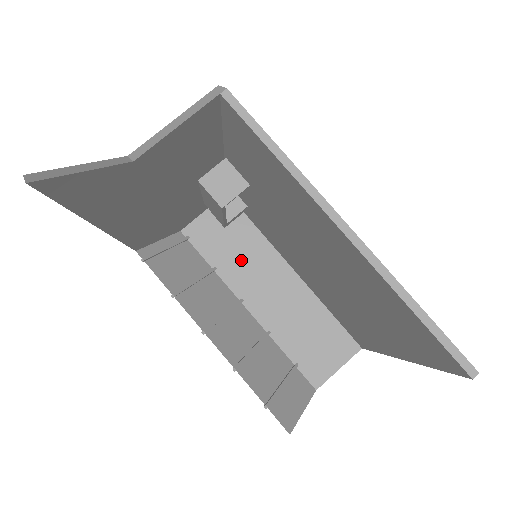
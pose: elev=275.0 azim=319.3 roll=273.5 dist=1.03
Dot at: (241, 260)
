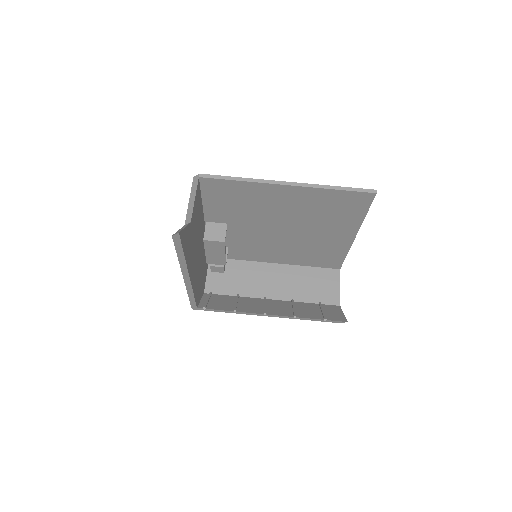
Dot at: (246, 280)
